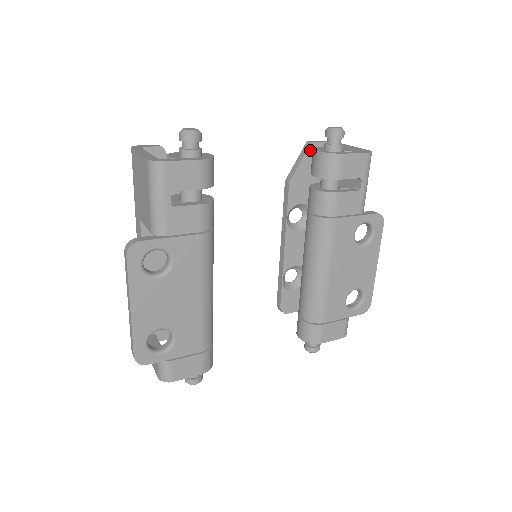
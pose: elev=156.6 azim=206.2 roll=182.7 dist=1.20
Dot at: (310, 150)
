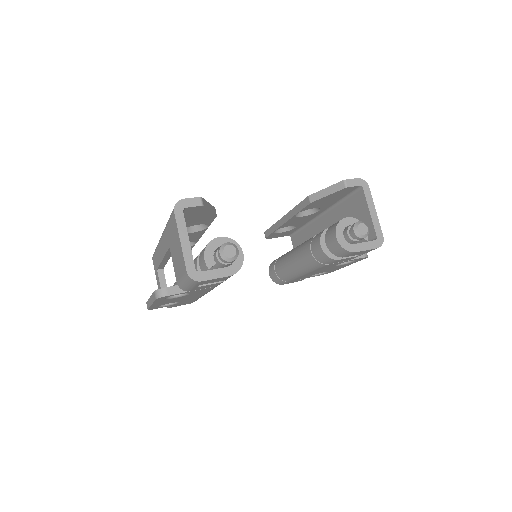
Dot at: (342, 190)
